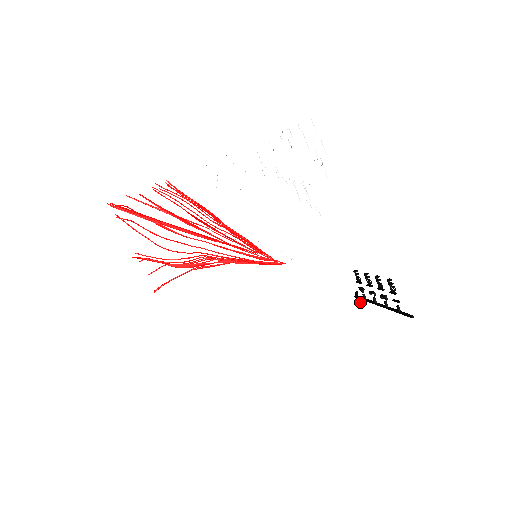
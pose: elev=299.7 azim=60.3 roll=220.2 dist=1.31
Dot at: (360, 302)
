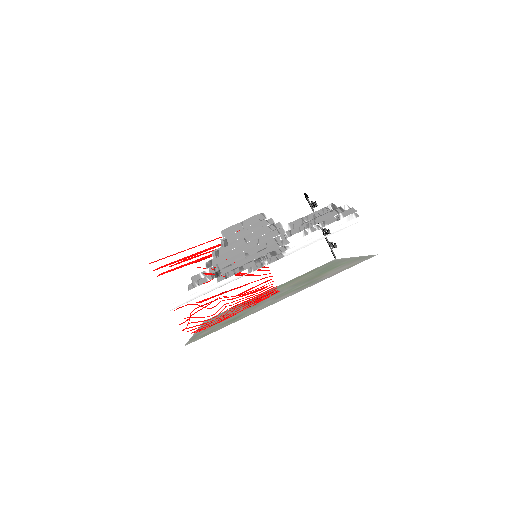
Dot at: (306, 199)
